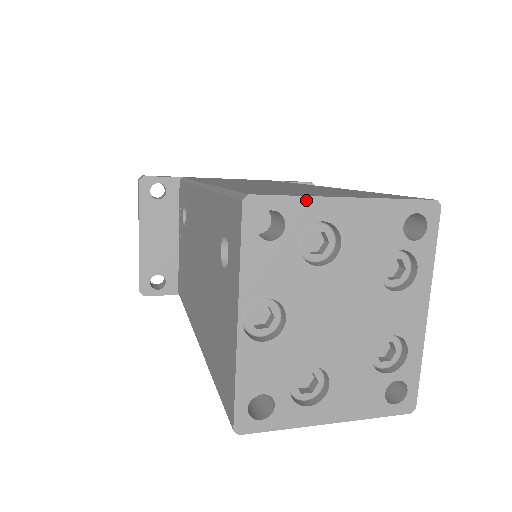
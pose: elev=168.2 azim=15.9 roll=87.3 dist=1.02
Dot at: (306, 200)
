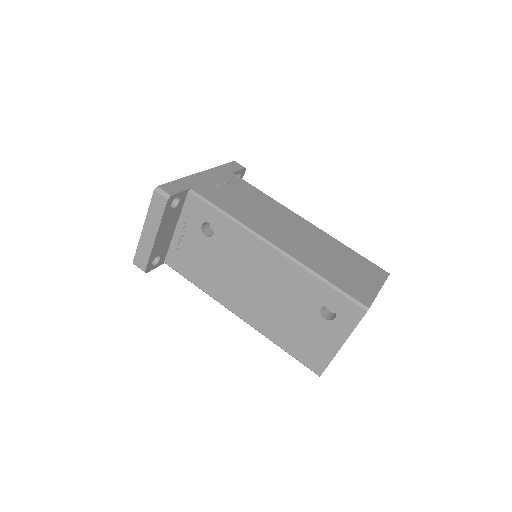
Dot at: occluded
